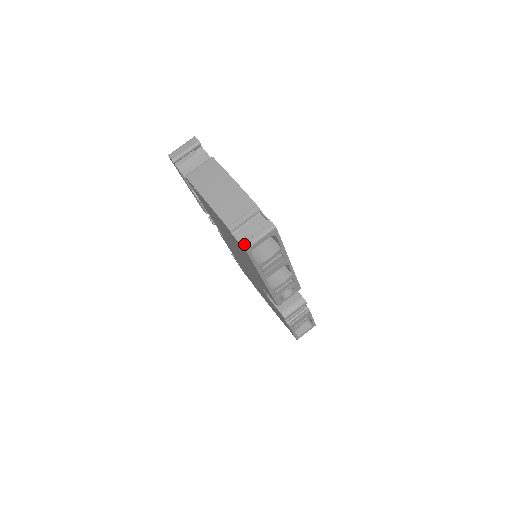
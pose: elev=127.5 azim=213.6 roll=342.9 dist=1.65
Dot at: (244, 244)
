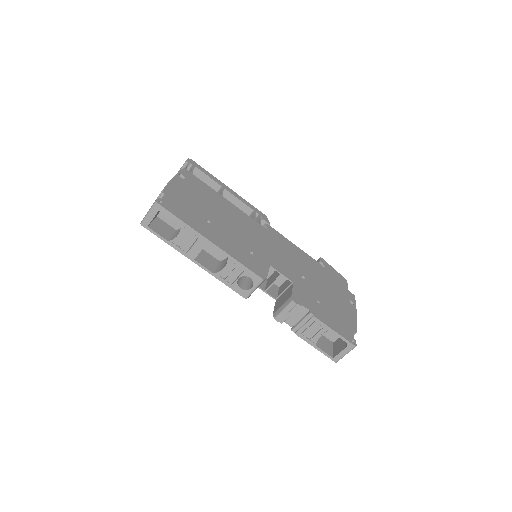
Dot at: (142, 221)
